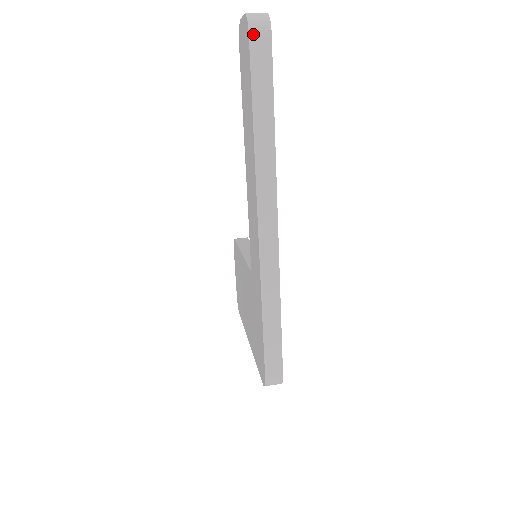
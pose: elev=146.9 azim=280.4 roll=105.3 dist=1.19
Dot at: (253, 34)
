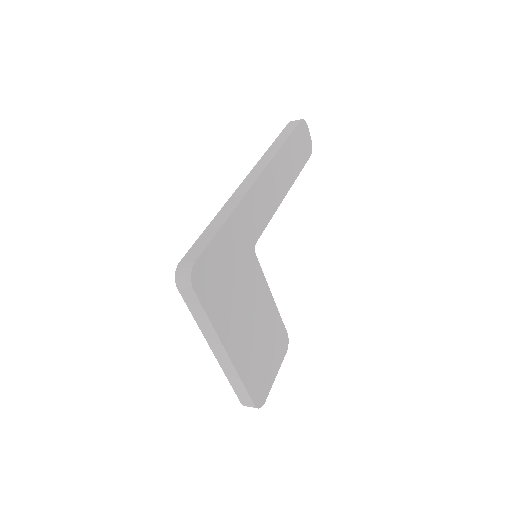
Dot at: (291, 122)
